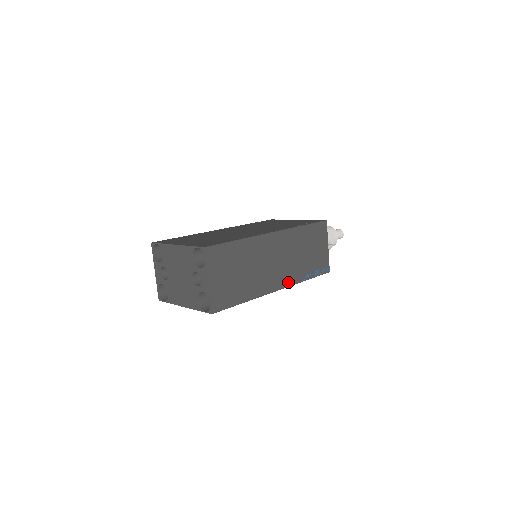
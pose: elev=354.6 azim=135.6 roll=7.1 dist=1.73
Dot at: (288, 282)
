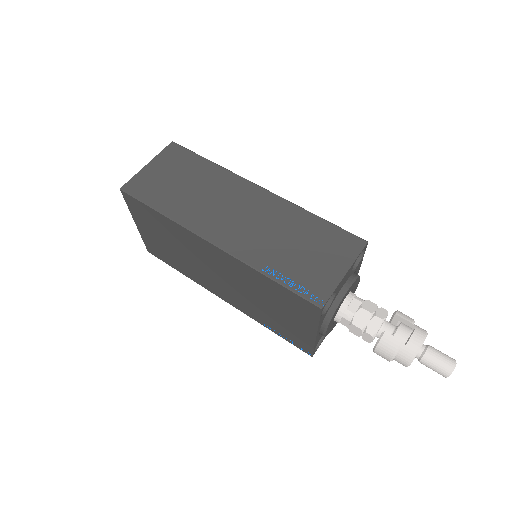
Dot at: (234, 248)
